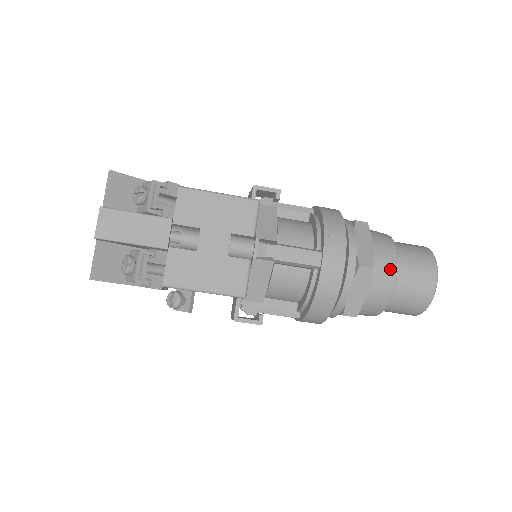
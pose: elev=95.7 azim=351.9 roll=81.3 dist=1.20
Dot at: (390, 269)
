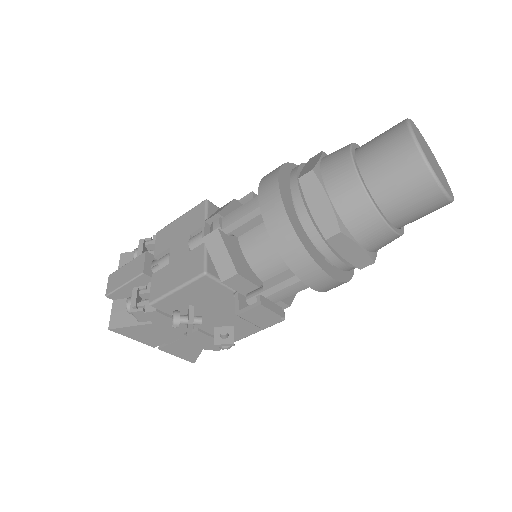
Dot at: (342, 161)
